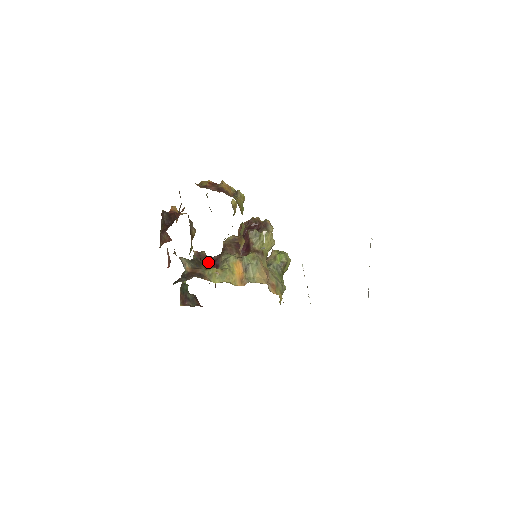
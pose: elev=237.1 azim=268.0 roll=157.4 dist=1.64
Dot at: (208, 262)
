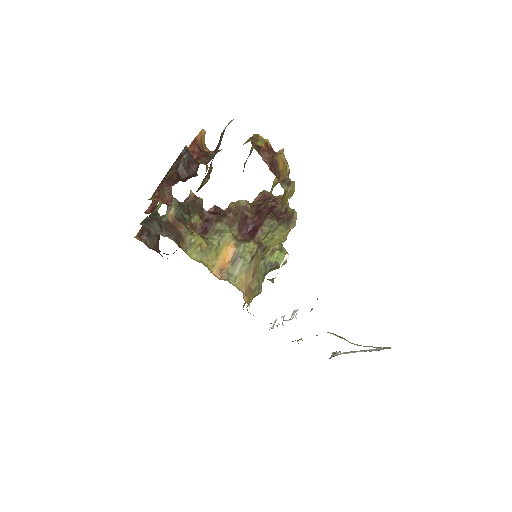
Dot at: (199, 217)
